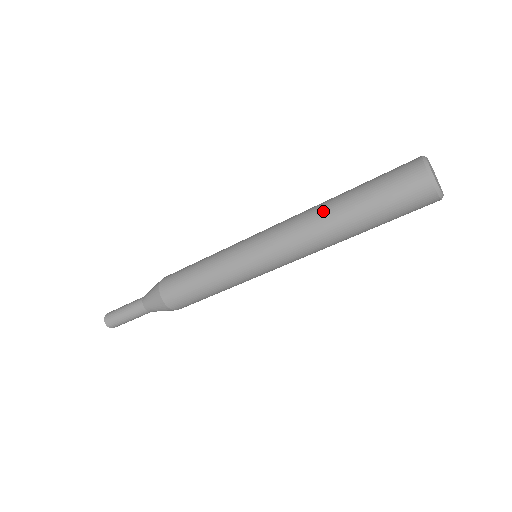
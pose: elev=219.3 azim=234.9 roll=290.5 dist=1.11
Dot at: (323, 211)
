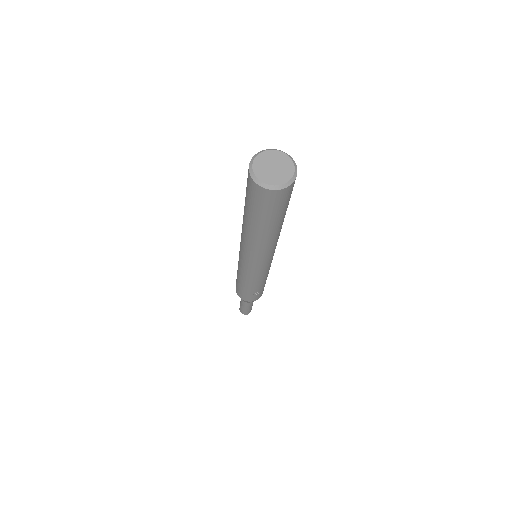
Dot at: occluded
